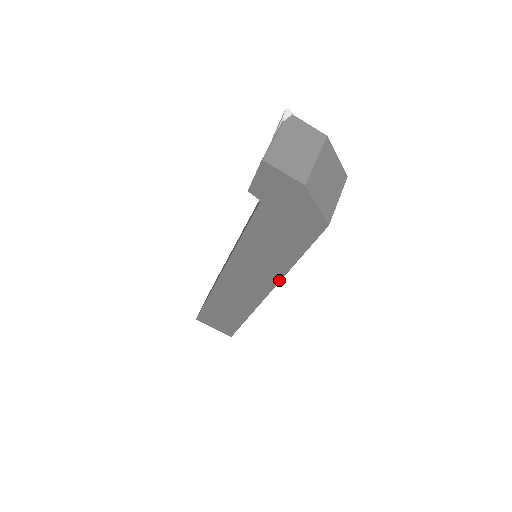
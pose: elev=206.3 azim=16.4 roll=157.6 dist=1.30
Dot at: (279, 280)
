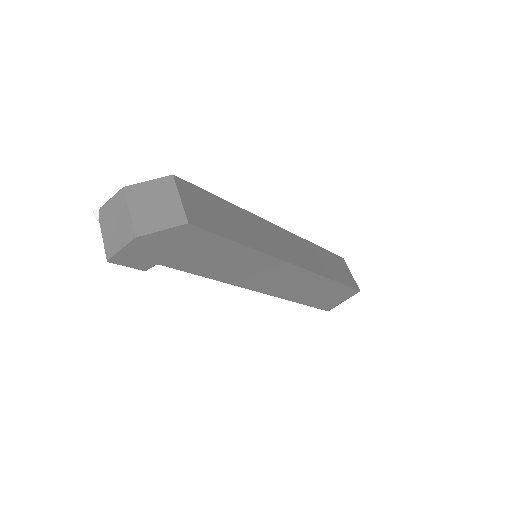
Dot at: (270, 257)
